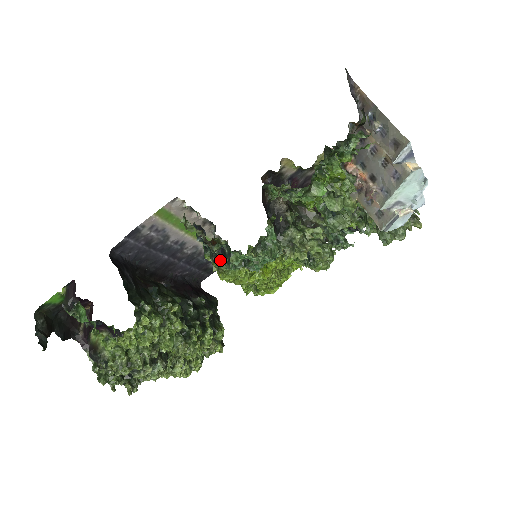
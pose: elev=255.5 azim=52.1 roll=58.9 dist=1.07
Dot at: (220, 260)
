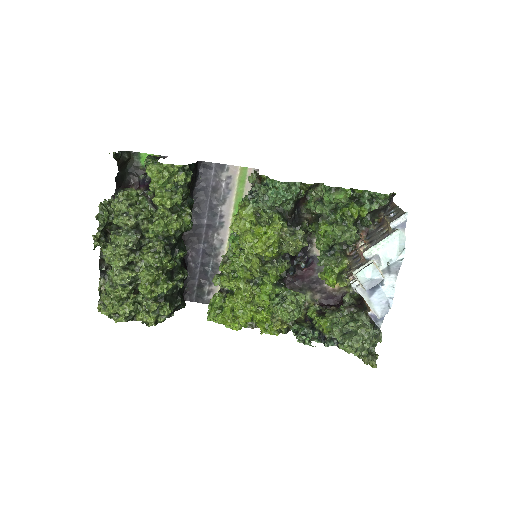
Dot at: (250, 197)
